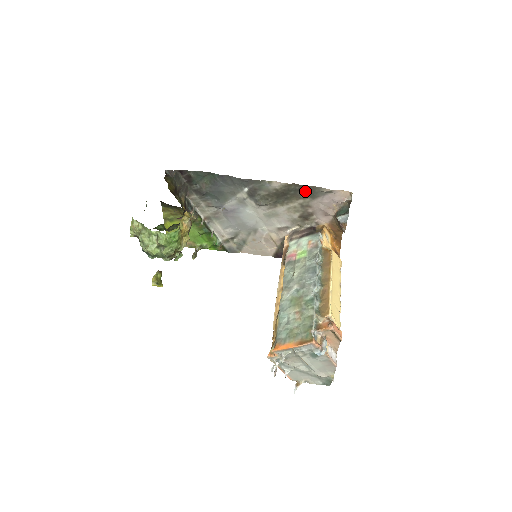
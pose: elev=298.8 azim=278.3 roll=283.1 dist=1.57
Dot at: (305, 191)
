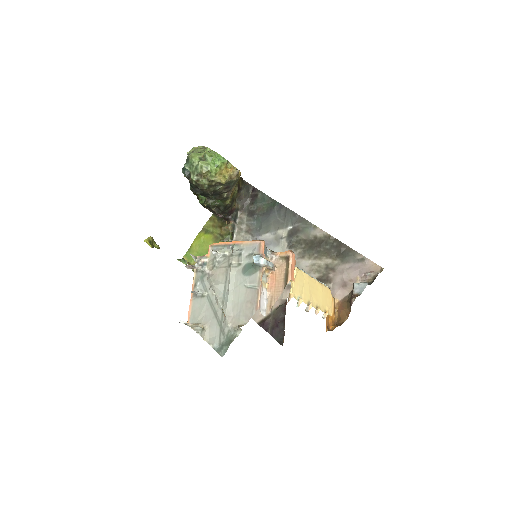
Dot at: (340, 250)
